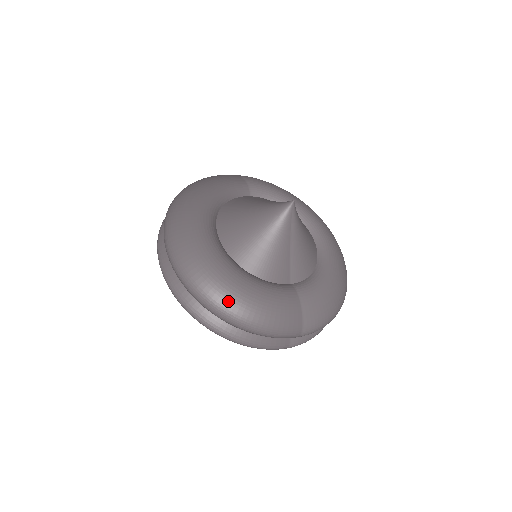
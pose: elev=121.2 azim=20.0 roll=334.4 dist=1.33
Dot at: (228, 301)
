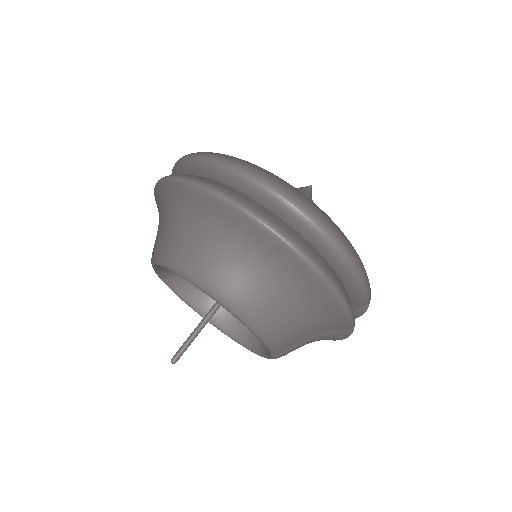
Dot at: (335, 224)
